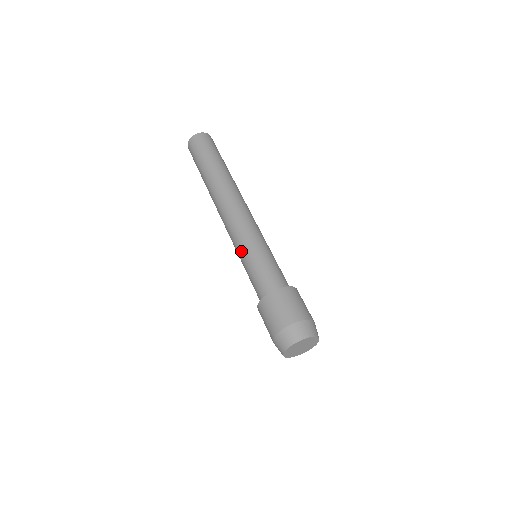
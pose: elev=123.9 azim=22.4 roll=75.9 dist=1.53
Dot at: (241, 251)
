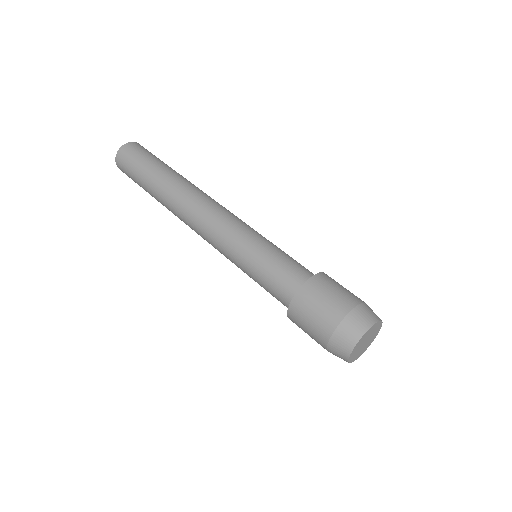
Dot at: (247, 241)
